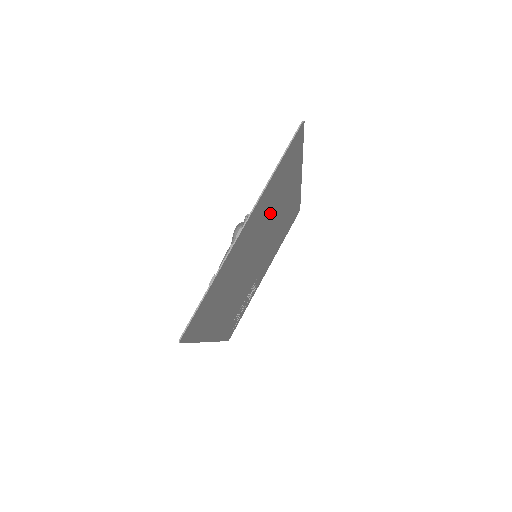
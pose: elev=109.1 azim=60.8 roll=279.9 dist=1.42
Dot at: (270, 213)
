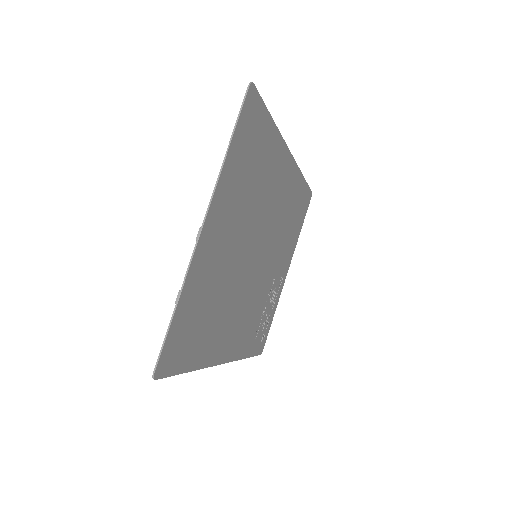
Dot at: (252, 203)
